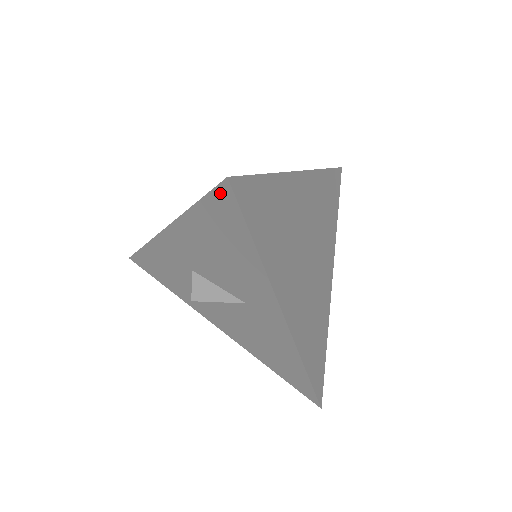
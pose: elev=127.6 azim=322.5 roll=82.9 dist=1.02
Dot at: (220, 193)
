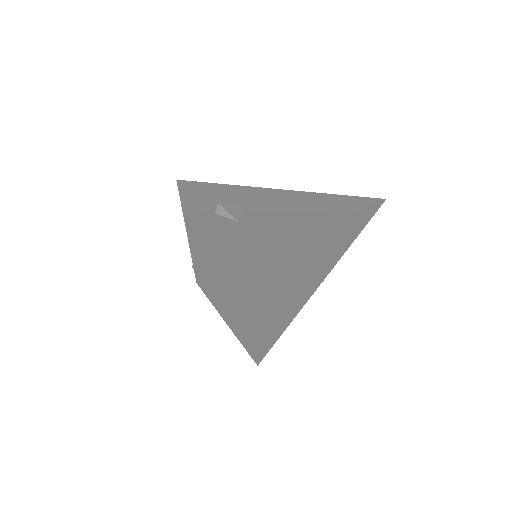
Dot at: occluded
